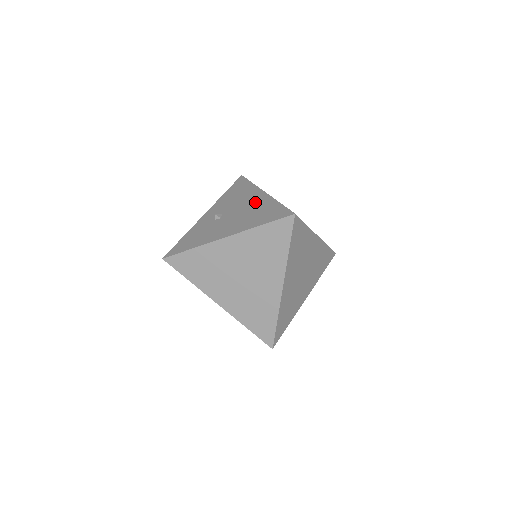
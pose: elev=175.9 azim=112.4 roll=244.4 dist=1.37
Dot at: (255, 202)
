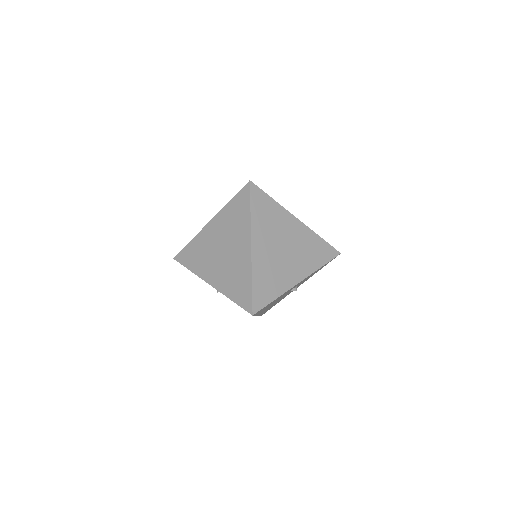
Dot at: occluded
